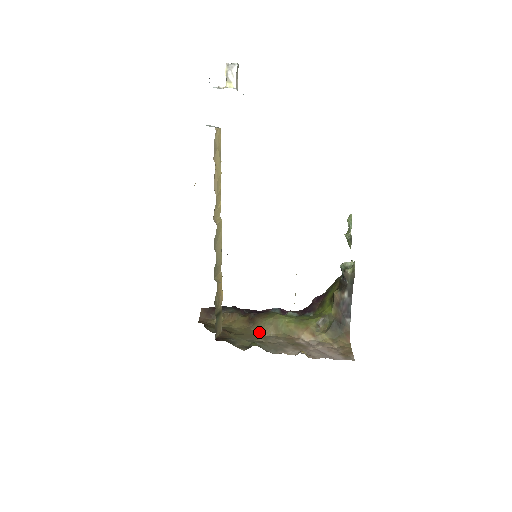
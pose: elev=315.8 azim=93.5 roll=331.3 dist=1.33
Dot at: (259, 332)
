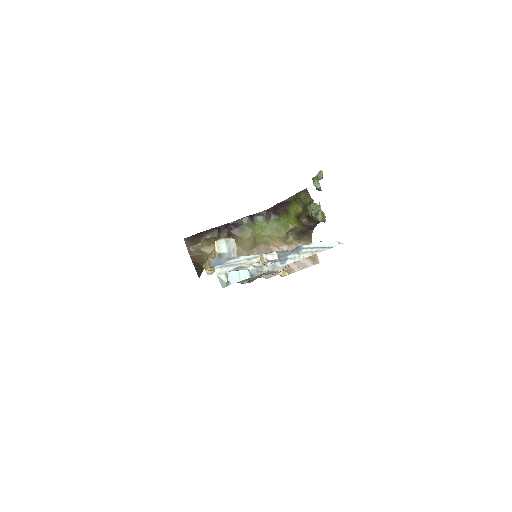
Dot at: (243, 250)
